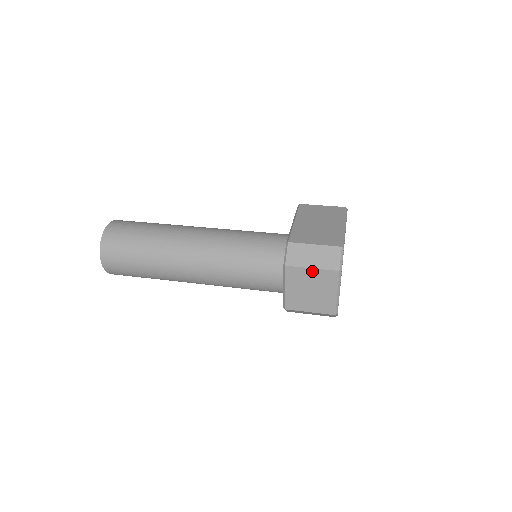
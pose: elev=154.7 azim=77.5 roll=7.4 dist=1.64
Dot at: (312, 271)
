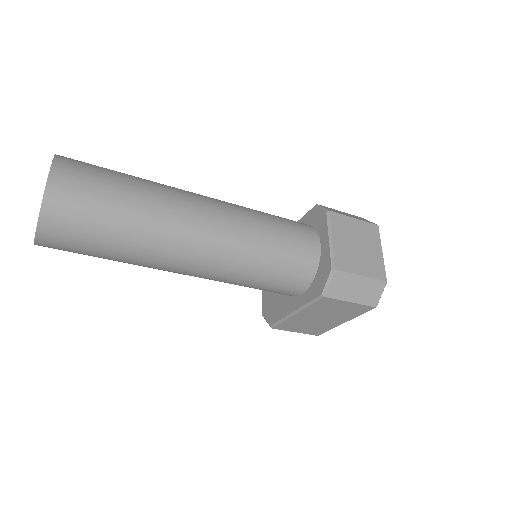
Dot at: (355, 221)
